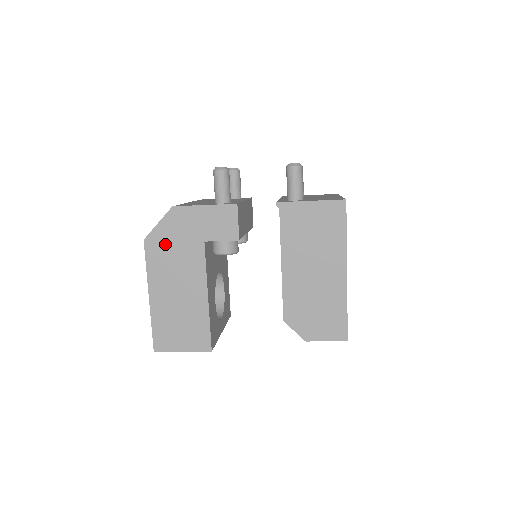
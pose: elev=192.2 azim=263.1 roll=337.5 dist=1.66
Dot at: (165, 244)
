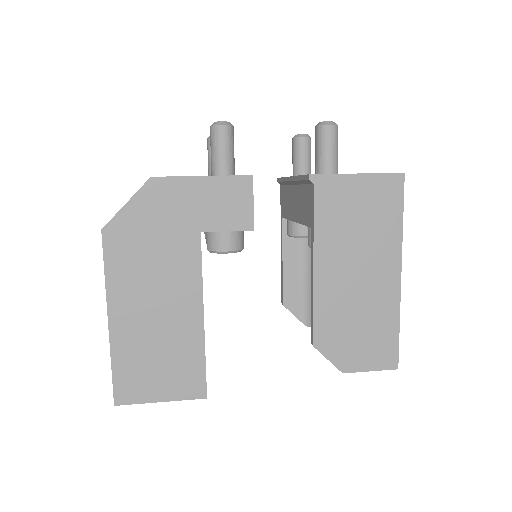
Dot at: (137, 236)
